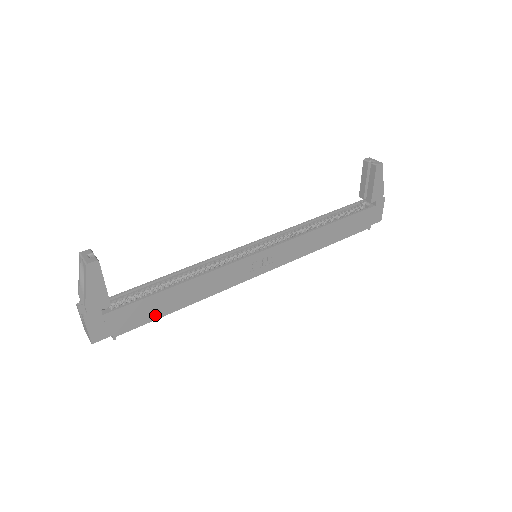
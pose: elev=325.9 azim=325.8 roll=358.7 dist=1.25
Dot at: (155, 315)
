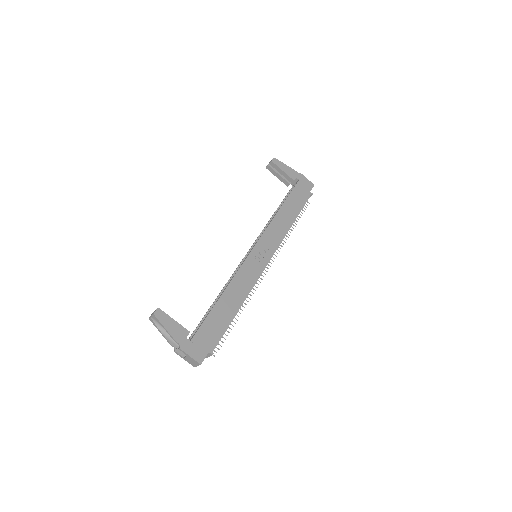
Dot at: (224, 324)
